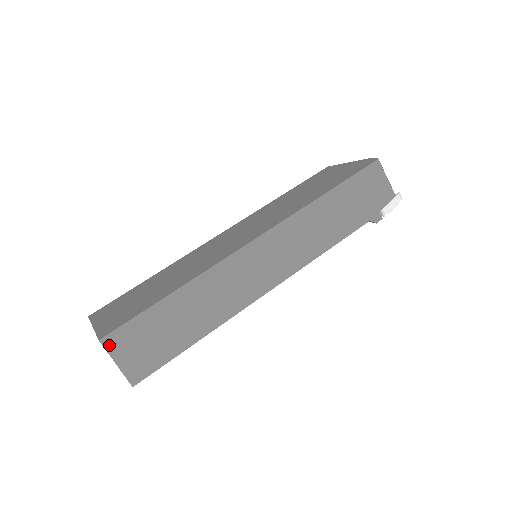
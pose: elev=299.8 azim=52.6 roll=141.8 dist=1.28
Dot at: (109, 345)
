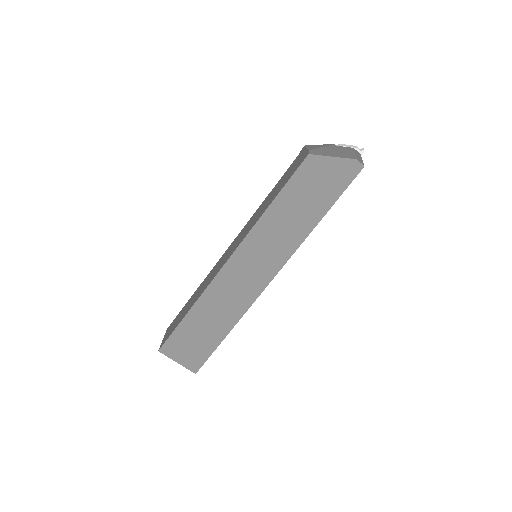
Dot at: occluded
